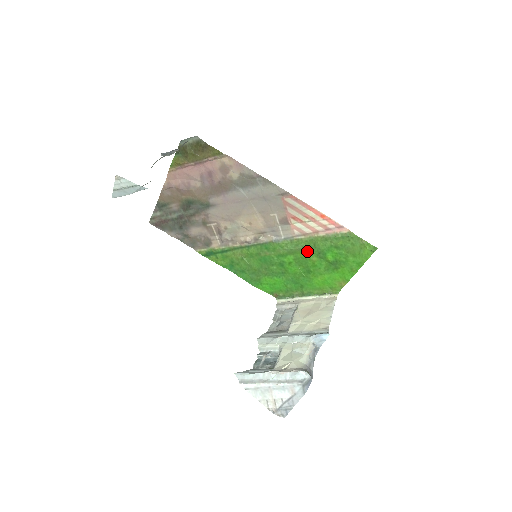
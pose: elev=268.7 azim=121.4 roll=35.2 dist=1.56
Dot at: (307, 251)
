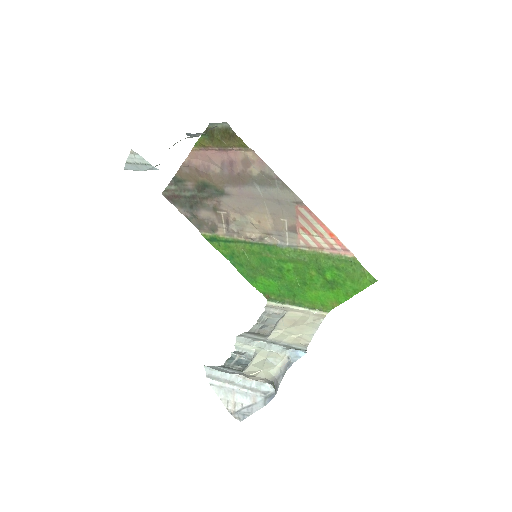
Dot at: (308, 264)
